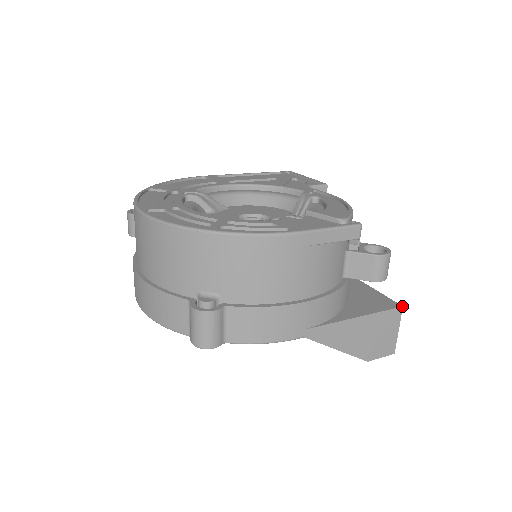
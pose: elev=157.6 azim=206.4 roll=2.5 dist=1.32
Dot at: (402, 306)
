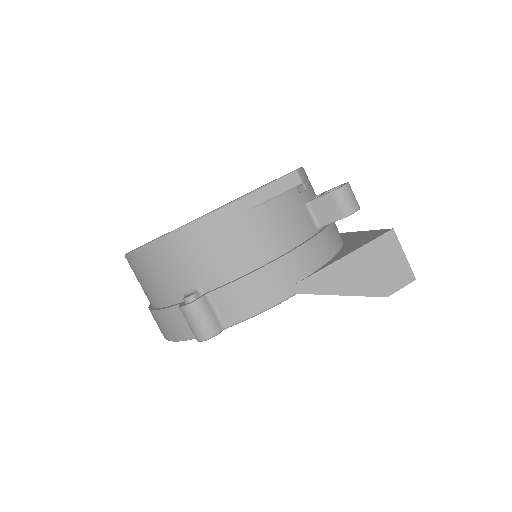
Dot at: (392, 229)
